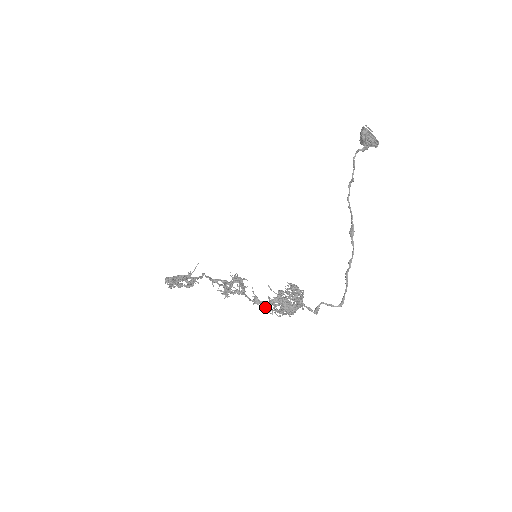
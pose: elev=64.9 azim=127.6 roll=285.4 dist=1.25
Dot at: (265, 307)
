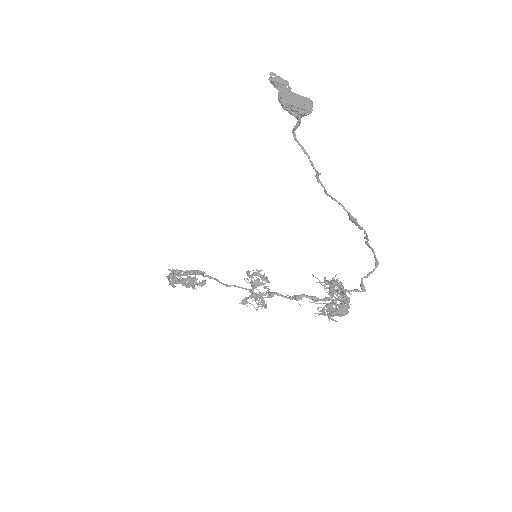
Dot at: (319, 314)
